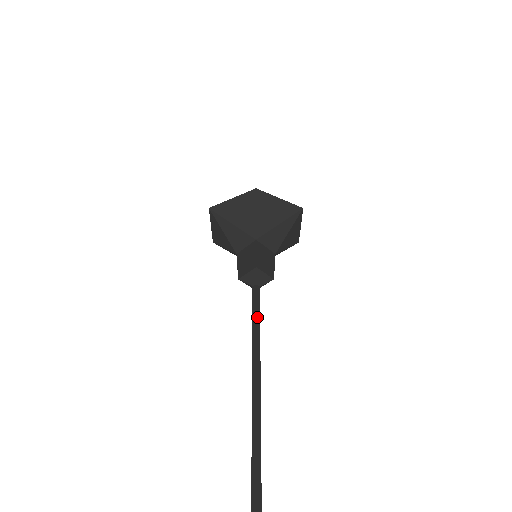
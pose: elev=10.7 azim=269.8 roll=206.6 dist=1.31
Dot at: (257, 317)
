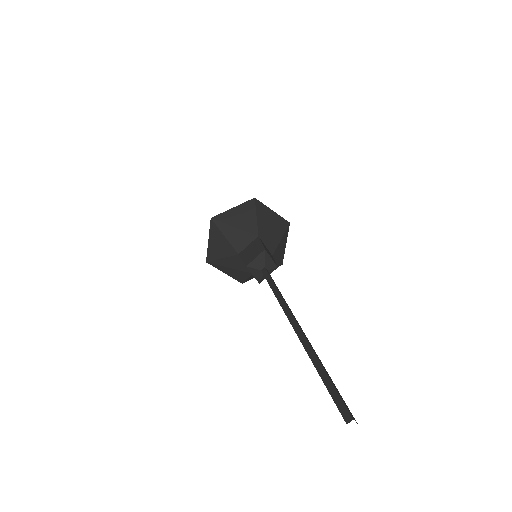
Dot at: (274, 283)
